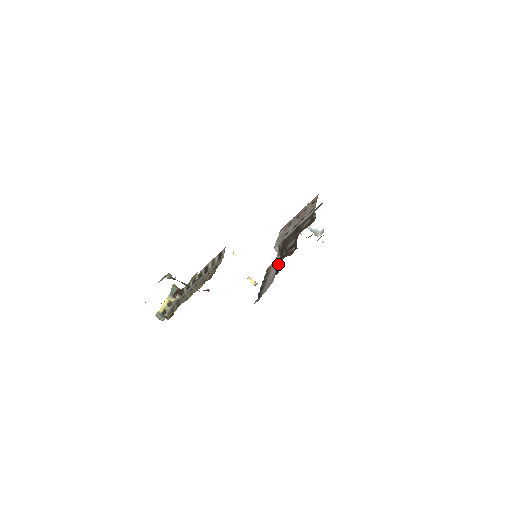
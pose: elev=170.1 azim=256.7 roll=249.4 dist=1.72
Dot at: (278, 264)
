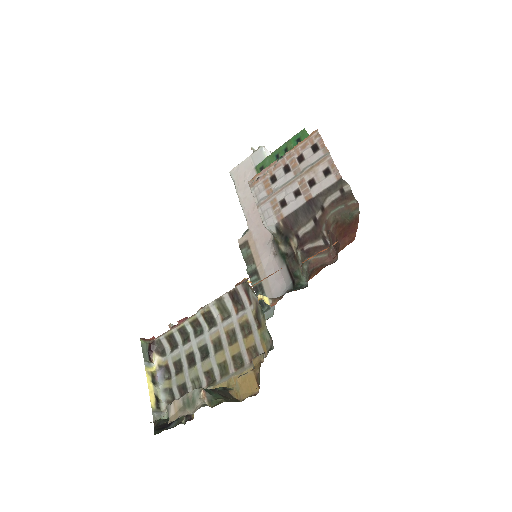
Dot at: (285, 257)
